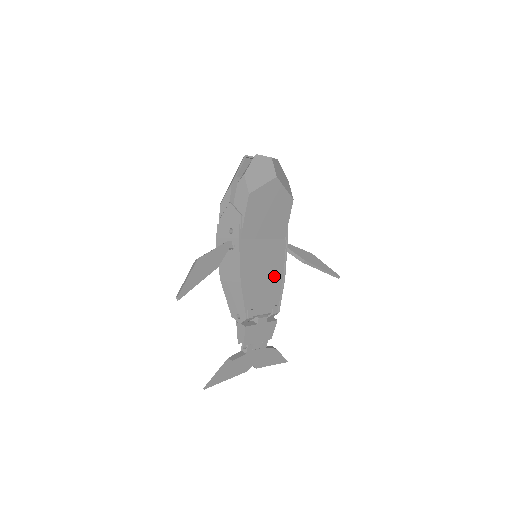
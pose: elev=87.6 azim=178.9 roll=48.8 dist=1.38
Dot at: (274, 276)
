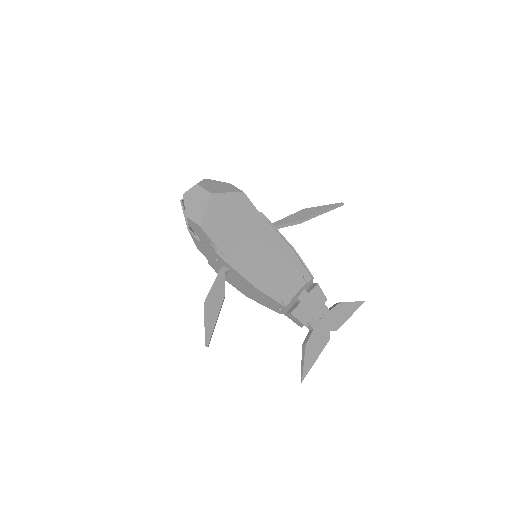
Dot at: (283, 256)
